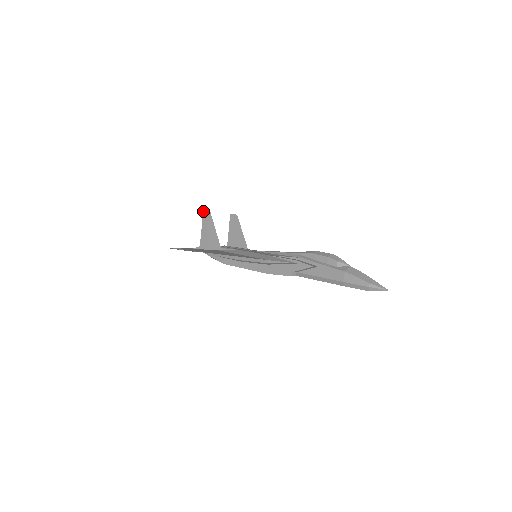
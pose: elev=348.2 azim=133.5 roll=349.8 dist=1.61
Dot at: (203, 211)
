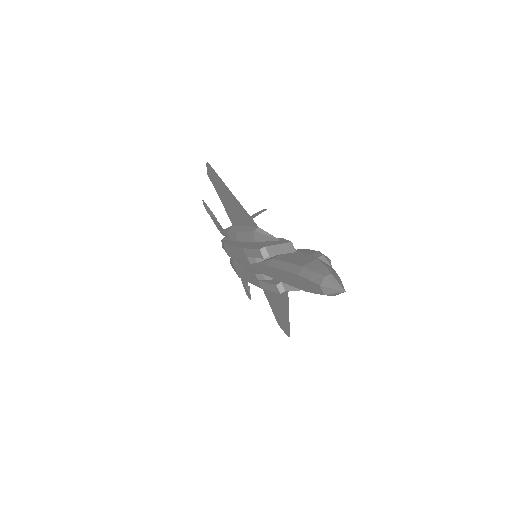
Dot at: (263, 209)
